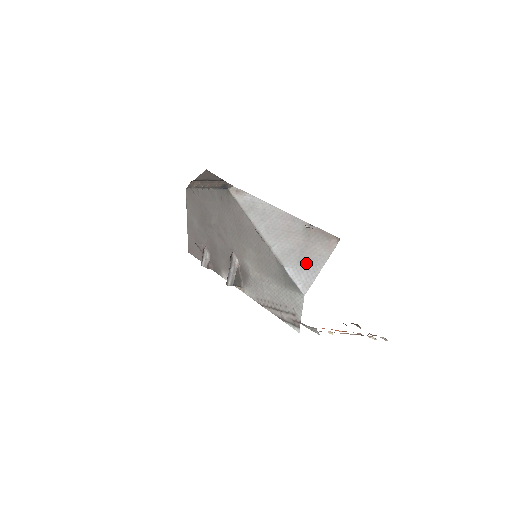
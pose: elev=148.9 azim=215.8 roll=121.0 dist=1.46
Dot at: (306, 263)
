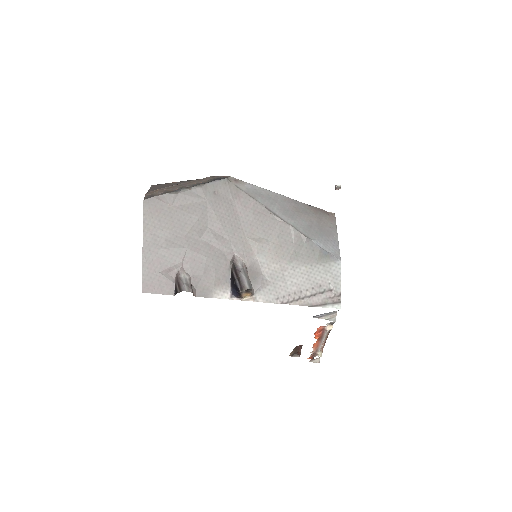
Dot at: (325, 235)
